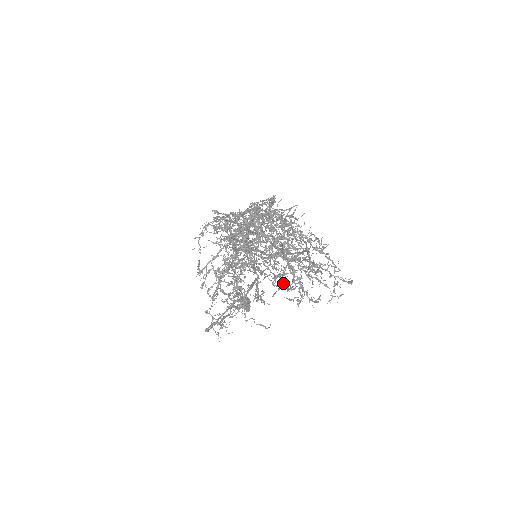
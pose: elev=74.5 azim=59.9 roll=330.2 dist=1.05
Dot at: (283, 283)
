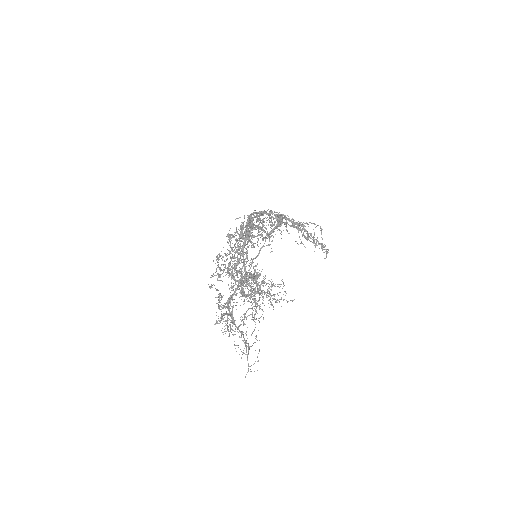
Dot at: (262, 310)
